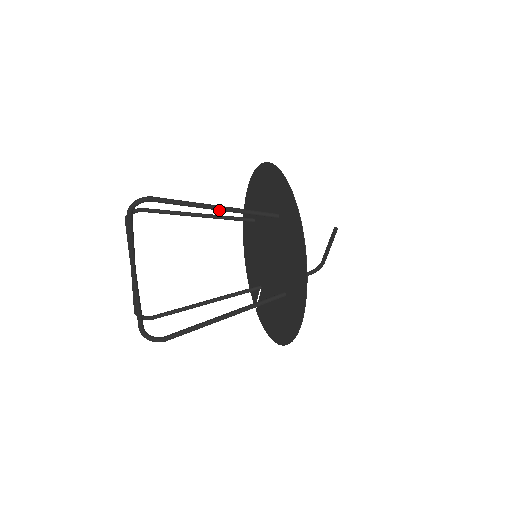
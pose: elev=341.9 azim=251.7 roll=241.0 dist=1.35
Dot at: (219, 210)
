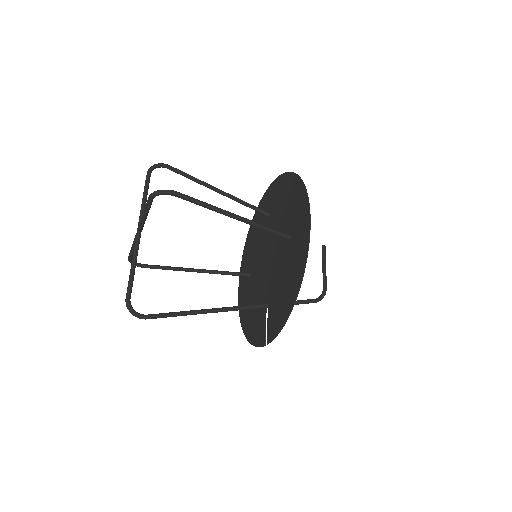
Dot at: (220, 191)
